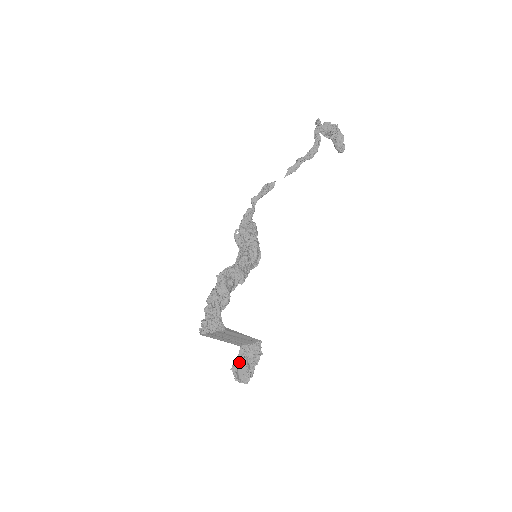
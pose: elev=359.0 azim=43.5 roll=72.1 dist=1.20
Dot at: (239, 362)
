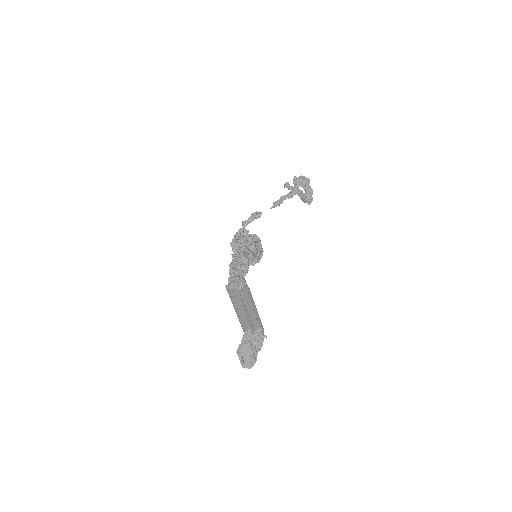
Dot at: (244, 346)
